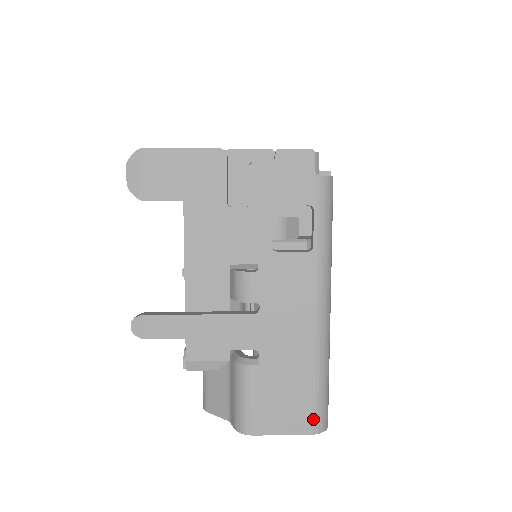
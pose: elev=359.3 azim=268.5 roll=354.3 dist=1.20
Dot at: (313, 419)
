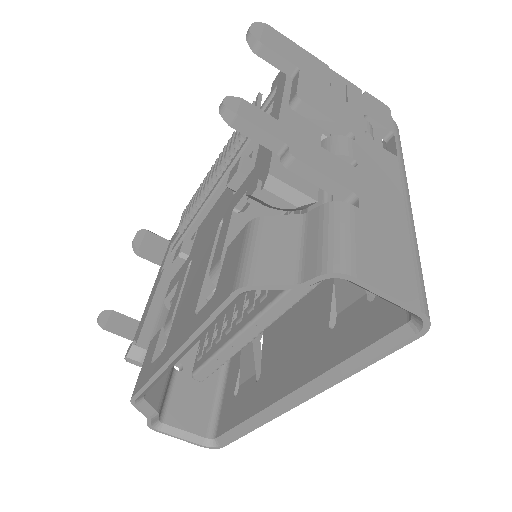
Dot at: (421, 295)
